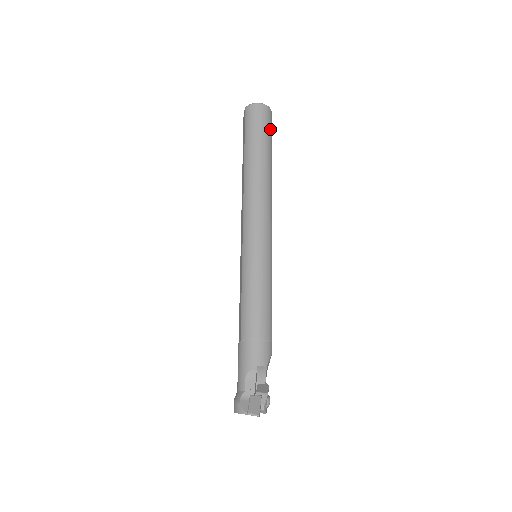
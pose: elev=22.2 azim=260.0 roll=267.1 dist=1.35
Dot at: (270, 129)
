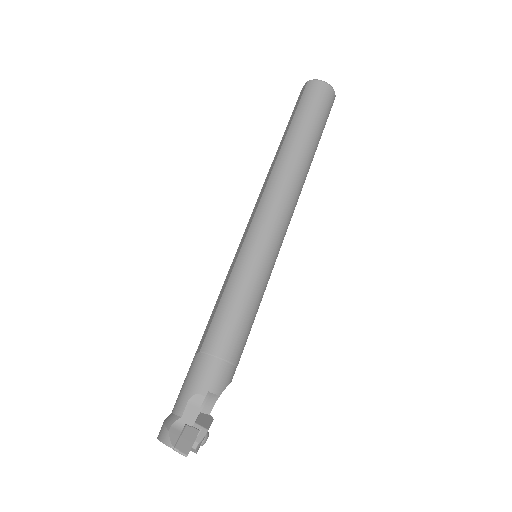
Dot at: (327, 117)
